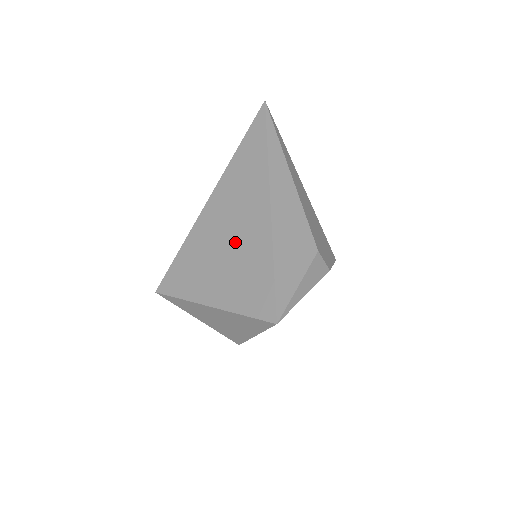
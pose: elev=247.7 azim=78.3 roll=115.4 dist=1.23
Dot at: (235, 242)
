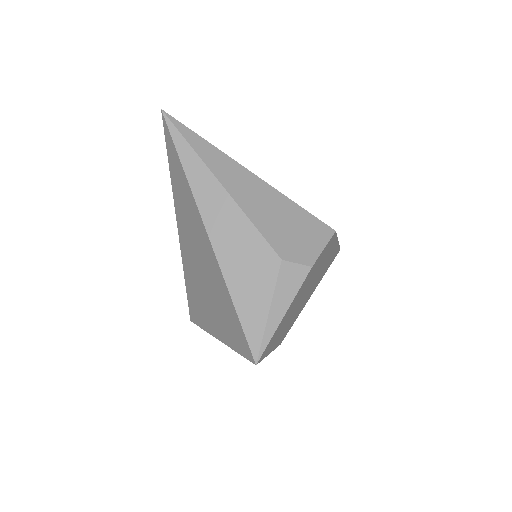
Dot at: (206, 277)
